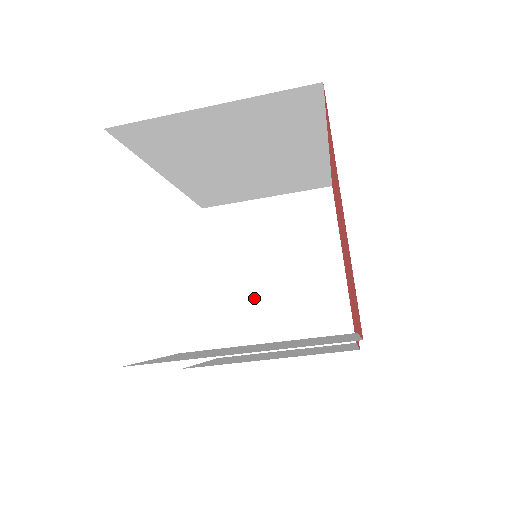
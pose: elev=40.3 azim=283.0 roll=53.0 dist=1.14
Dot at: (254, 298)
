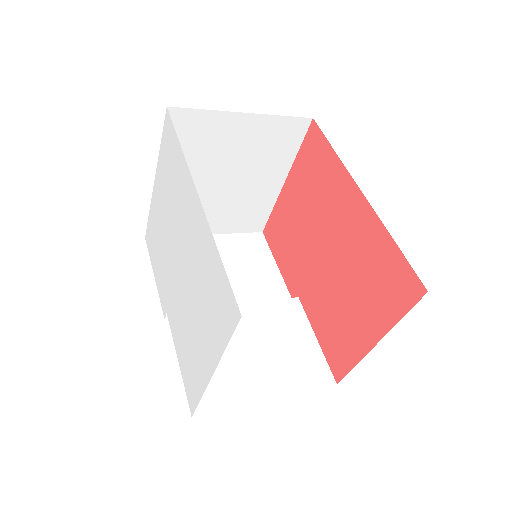
Dot at: occluded
